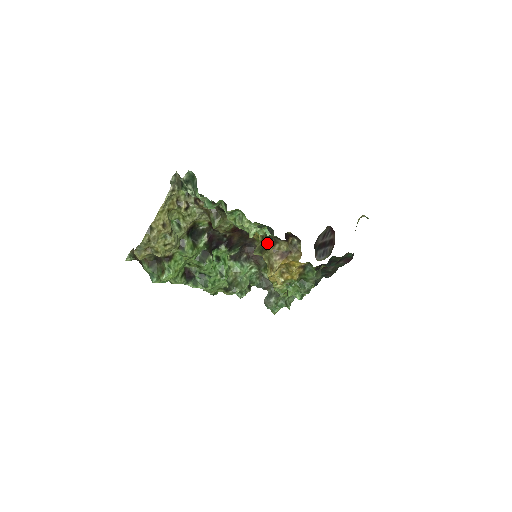
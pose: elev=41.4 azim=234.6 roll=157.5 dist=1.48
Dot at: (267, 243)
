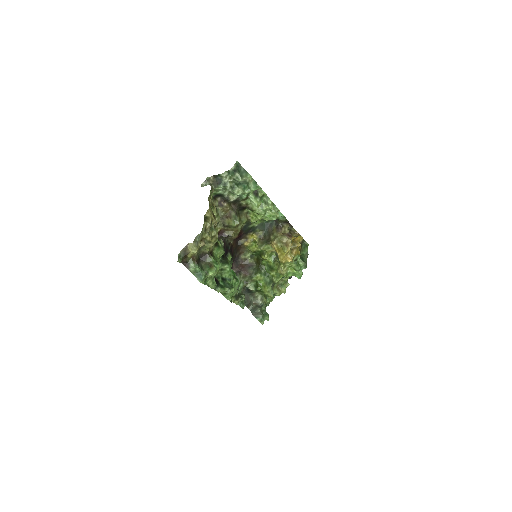
Dot at: (269, 236)
